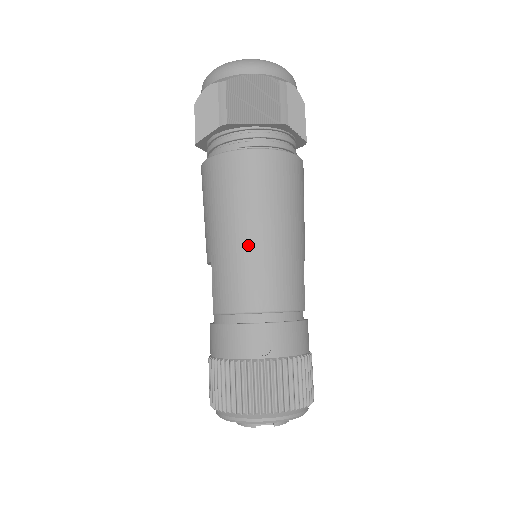
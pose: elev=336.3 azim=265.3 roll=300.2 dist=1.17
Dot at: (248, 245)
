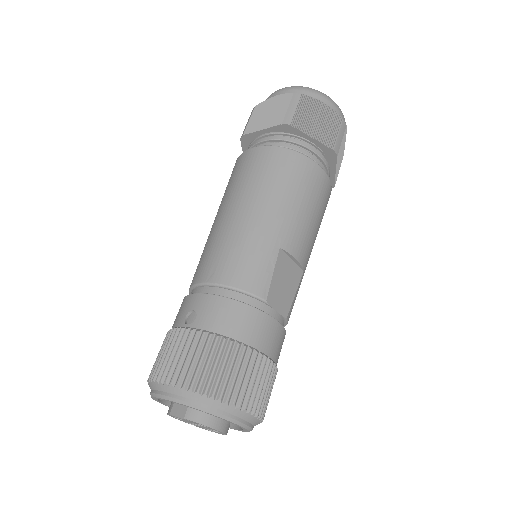
Dot at: (219, 225)
